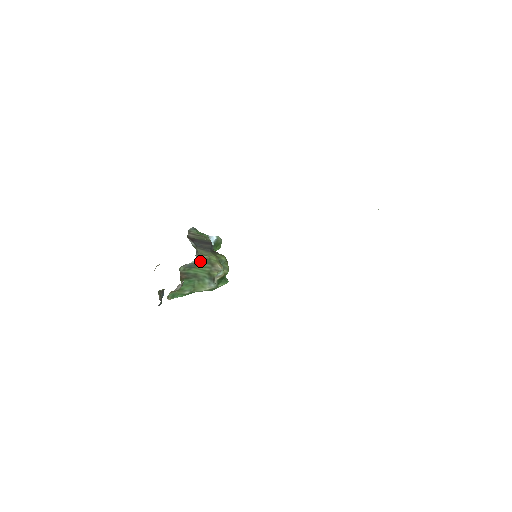
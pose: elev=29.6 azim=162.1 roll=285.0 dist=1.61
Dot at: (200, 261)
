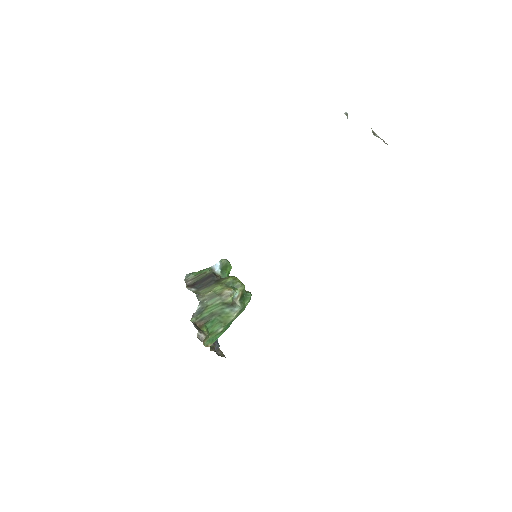
Dot at: (206, 301)
